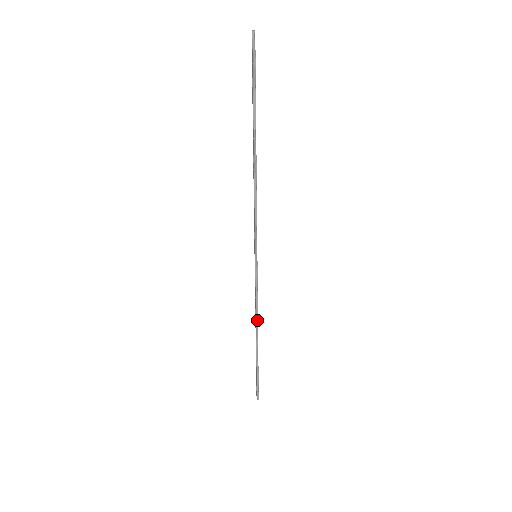
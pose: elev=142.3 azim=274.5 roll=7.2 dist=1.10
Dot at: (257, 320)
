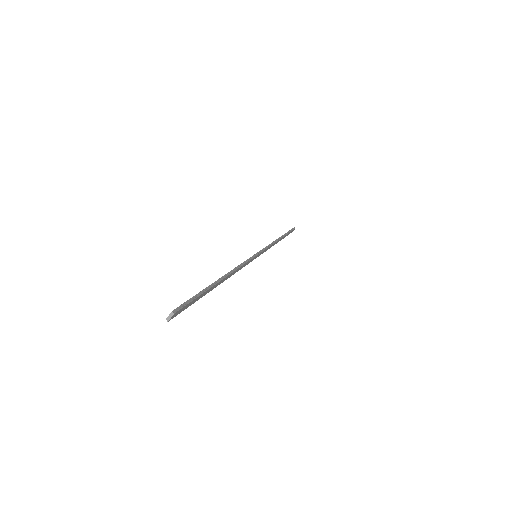
Dot at: occluded
